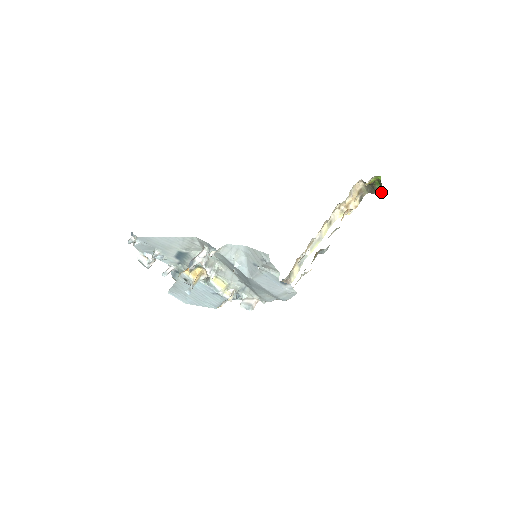
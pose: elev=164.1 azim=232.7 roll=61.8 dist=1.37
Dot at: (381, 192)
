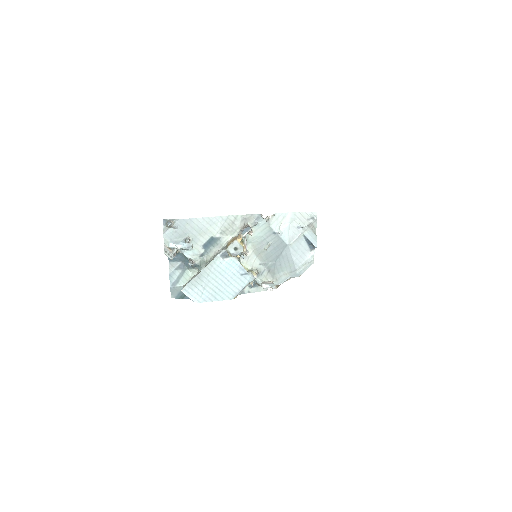
Dot at: occluded
